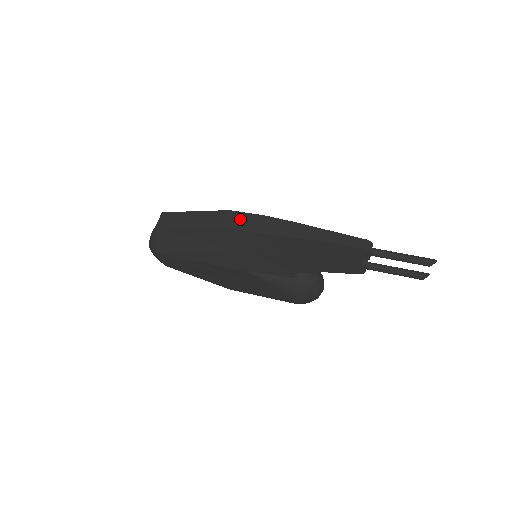
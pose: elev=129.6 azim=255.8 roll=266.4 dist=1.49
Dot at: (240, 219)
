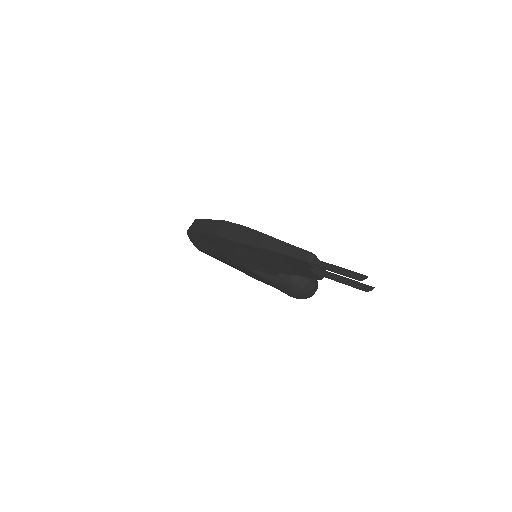
Dot at: (227, 228)
